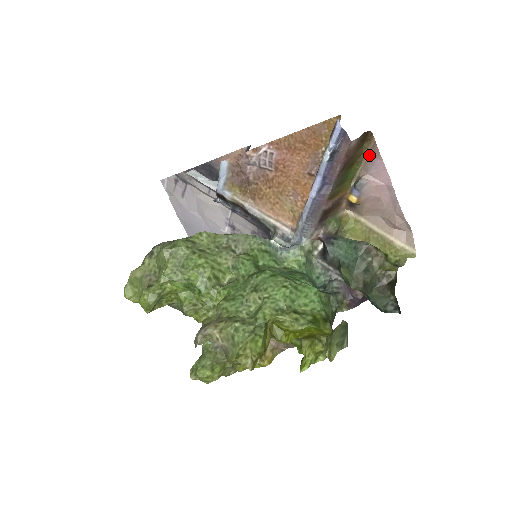
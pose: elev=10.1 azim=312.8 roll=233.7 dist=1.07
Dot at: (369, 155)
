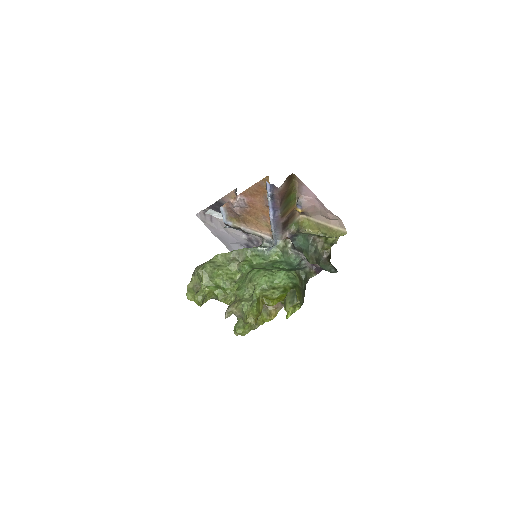
Dot at: (298, 185)
